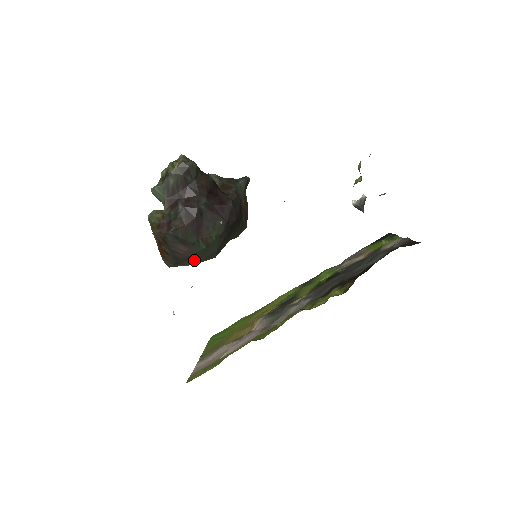
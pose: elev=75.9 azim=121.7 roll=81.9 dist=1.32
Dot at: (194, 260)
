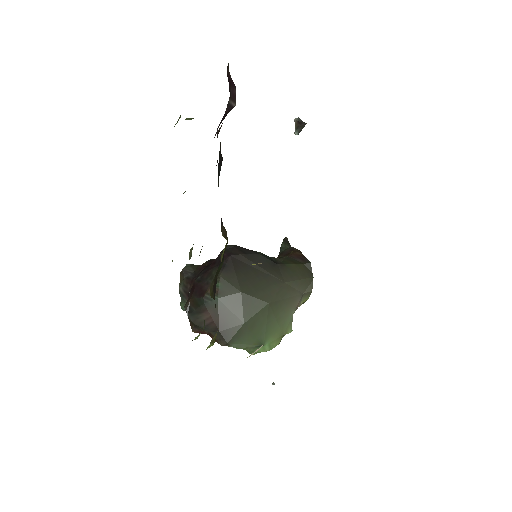
Dot at: (234, 318)
